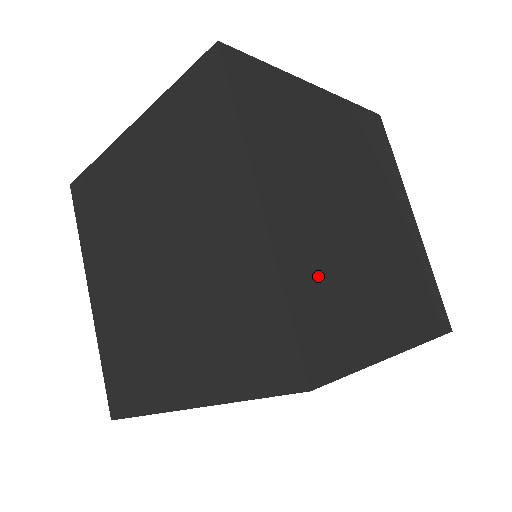
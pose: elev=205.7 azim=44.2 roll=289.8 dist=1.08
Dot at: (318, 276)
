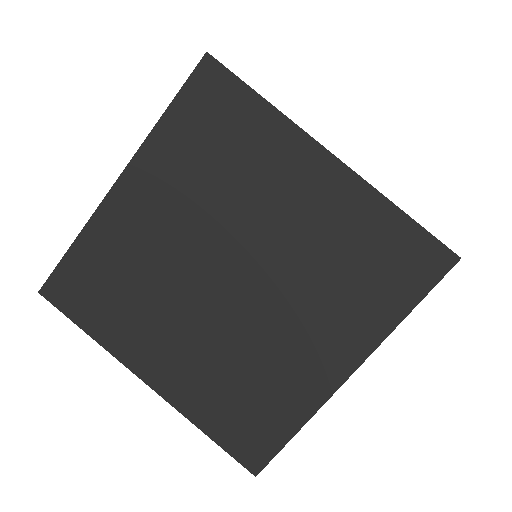
Dot at: (119, 262)
